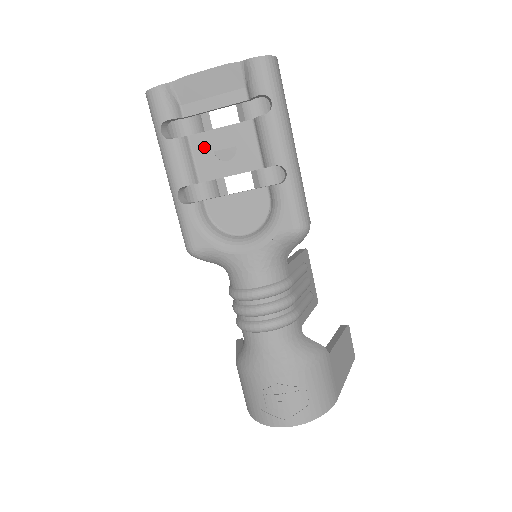
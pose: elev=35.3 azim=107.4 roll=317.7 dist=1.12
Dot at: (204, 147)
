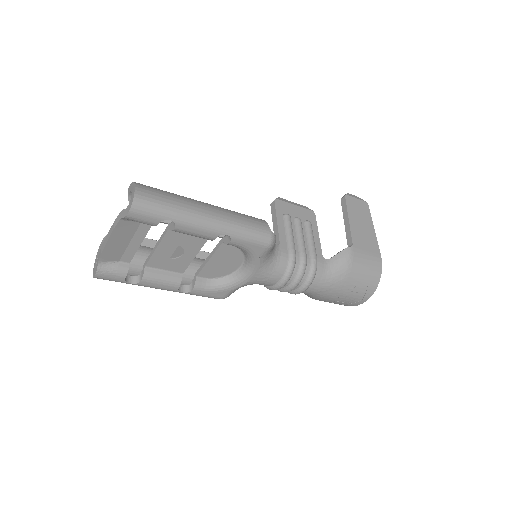
Dot at: (161, 262)
